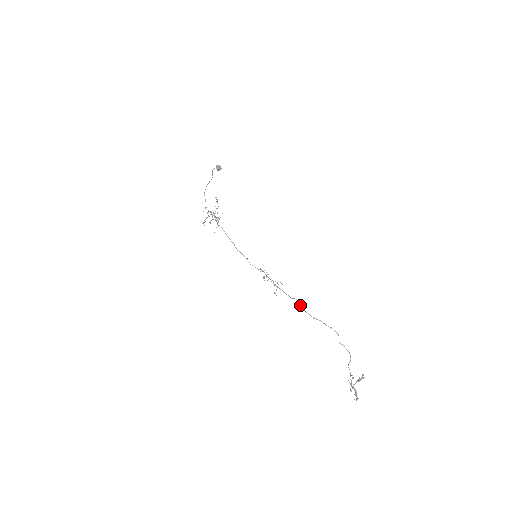
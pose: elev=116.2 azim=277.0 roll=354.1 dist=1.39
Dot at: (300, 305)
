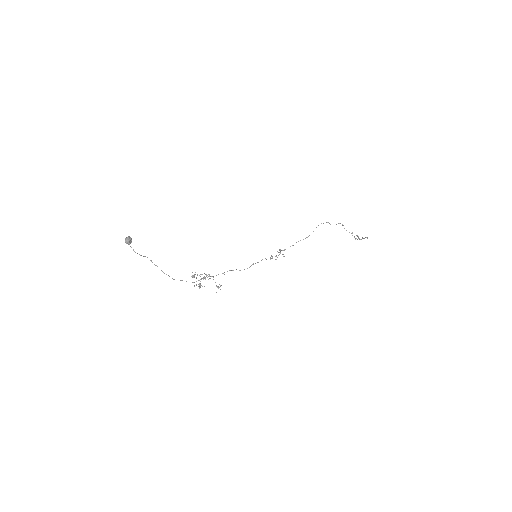
Dot at: occluded
